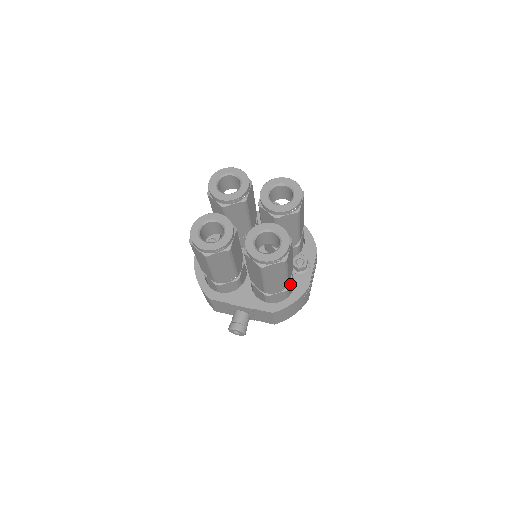
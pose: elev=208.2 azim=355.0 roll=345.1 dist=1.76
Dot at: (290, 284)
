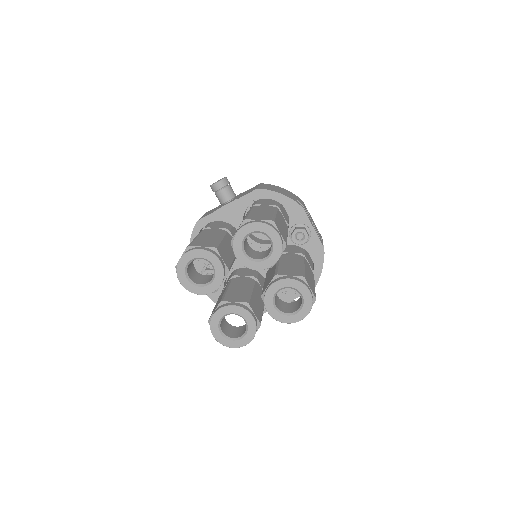
Dot at: (310, 265)
